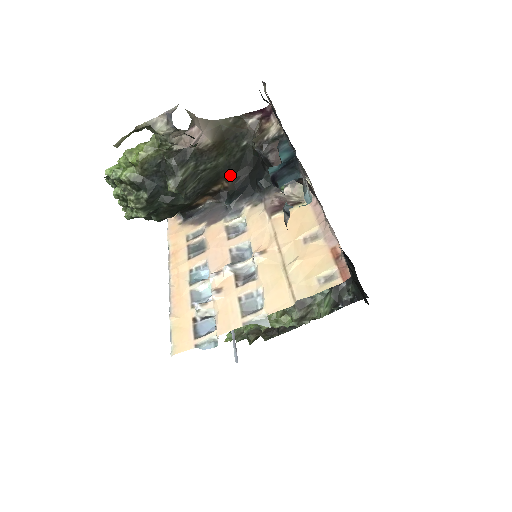
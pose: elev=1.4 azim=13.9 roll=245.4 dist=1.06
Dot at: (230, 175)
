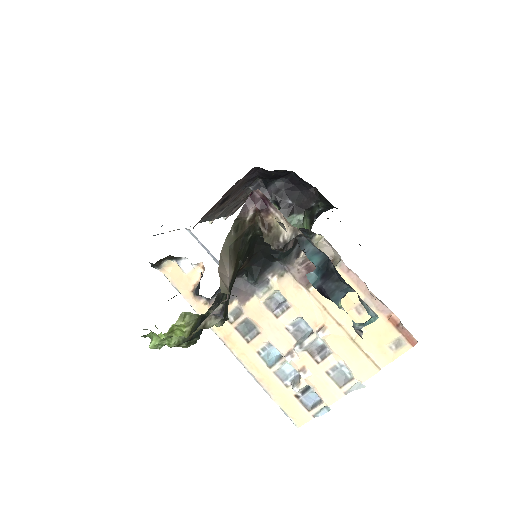
Dot at: (244, 262)
